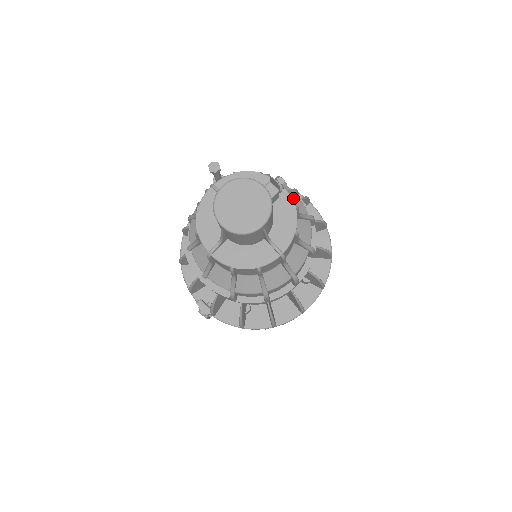
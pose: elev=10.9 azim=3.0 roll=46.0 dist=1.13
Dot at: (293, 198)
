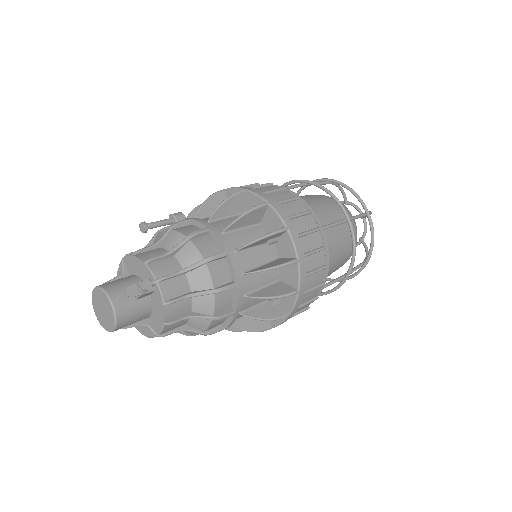
Dot at: (198, 271)
